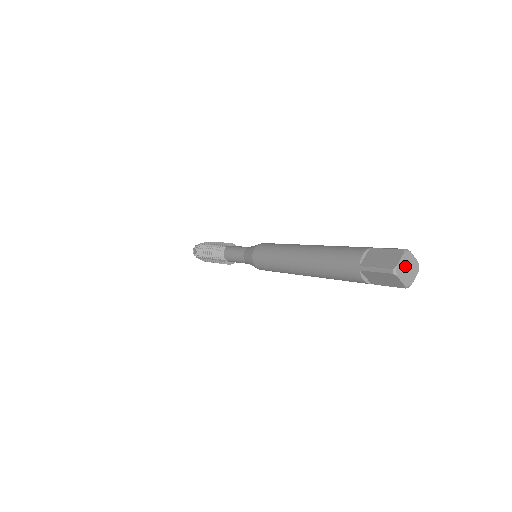
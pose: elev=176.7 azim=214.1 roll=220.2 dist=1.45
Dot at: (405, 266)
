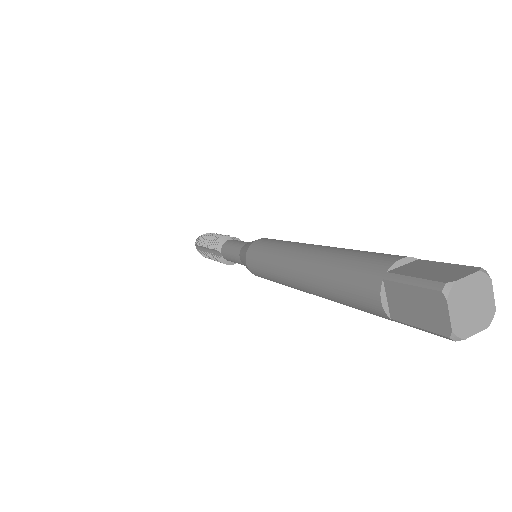
Dot at: (470, 296)
